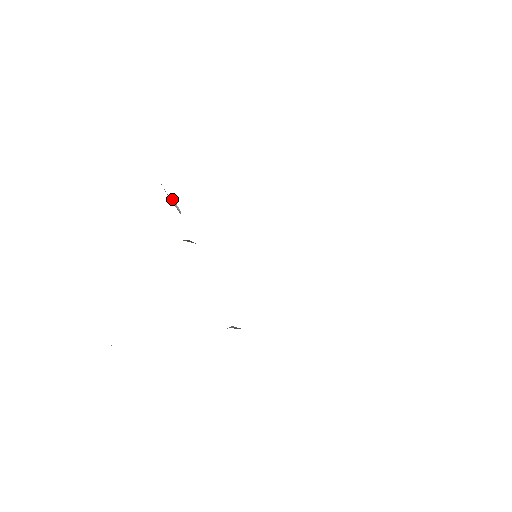
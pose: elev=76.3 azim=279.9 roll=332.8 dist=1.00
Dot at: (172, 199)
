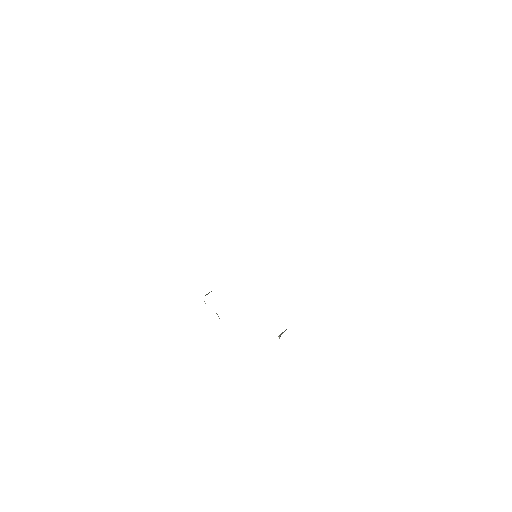
Dot at: occluded
